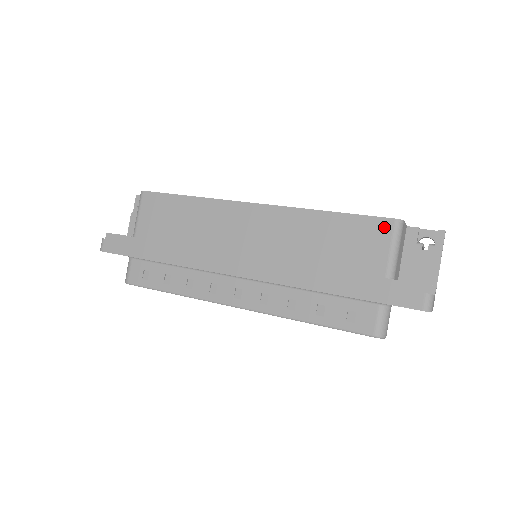
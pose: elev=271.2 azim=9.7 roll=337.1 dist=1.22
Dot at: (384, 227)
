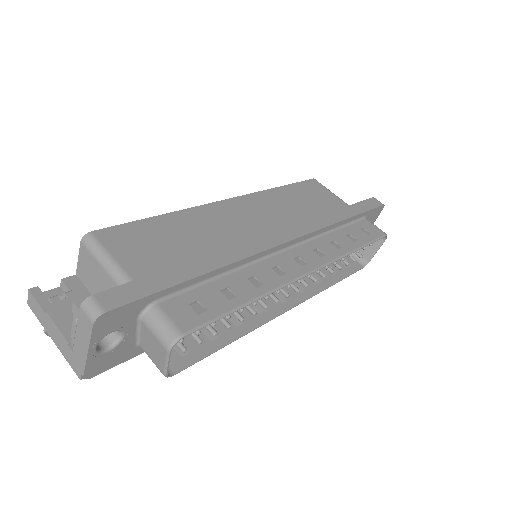
Dot at: (315, 184)
